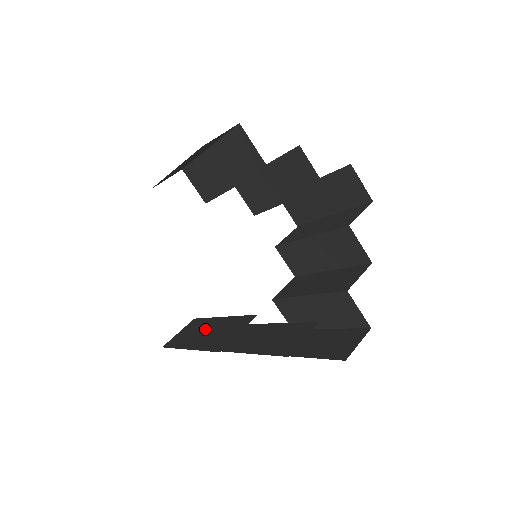
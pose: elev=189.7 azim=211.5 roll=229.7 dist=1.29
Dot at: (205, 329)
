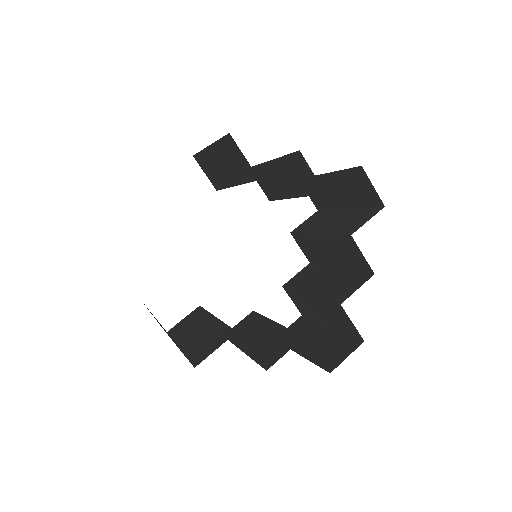
Dot at: (199, 327)
